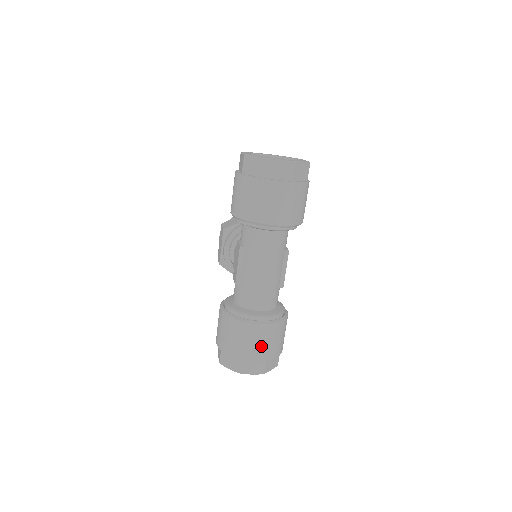
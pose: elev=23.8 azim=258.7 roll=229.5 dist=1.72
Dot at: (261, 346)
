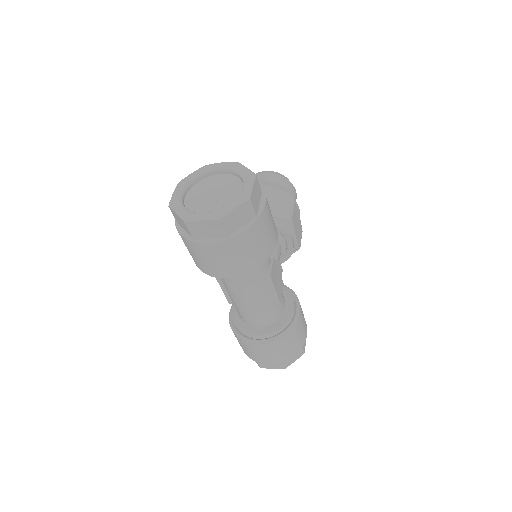
Dot at: (269, 356)
